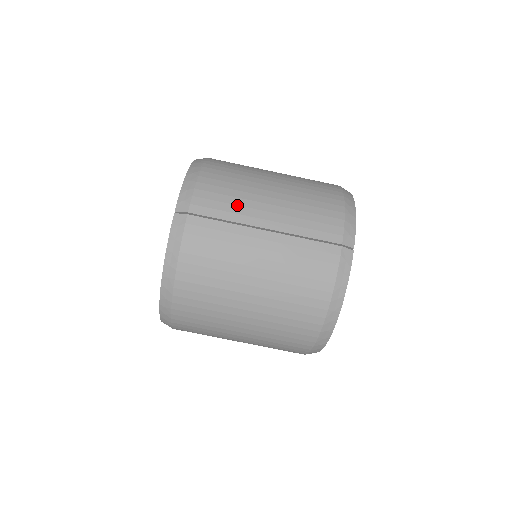
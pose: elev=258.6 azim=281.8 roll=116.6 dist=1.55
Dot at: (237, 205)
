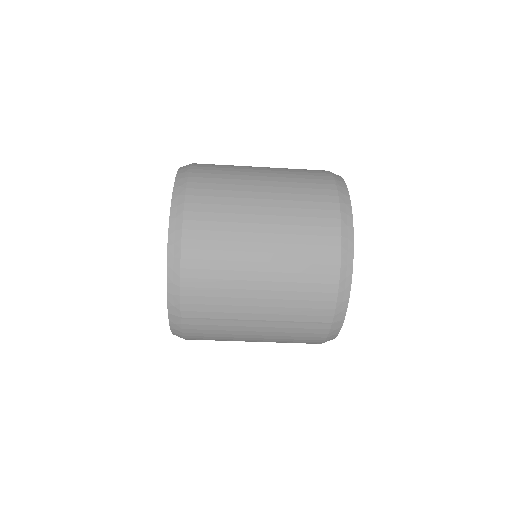
Dot at: (226, 305)
